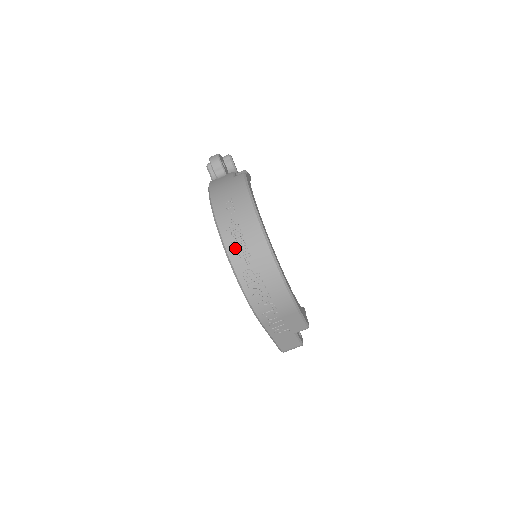
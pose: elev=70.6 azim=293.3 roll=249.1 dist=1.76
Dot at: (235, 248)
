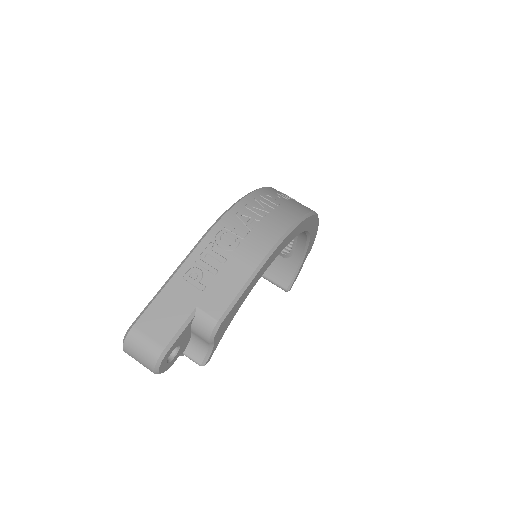
Dot at: (280, 192)
